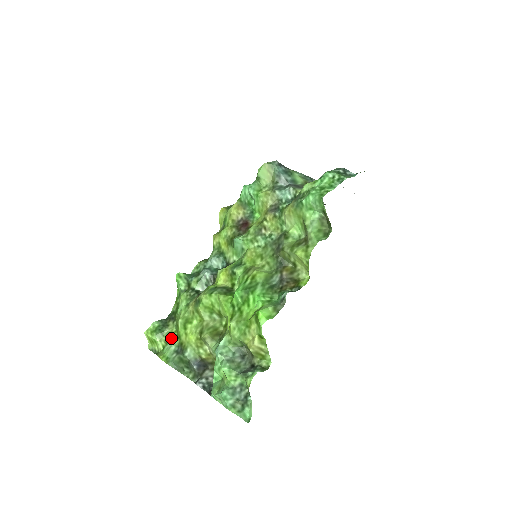
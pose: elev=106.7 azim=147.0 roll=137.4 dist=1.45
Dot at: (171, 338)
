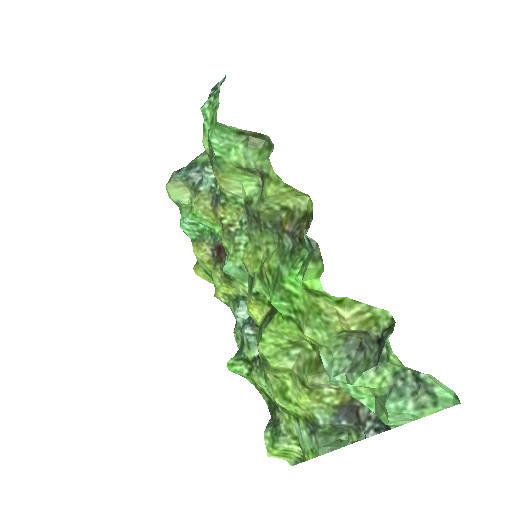
Dot at: (293, 428)
